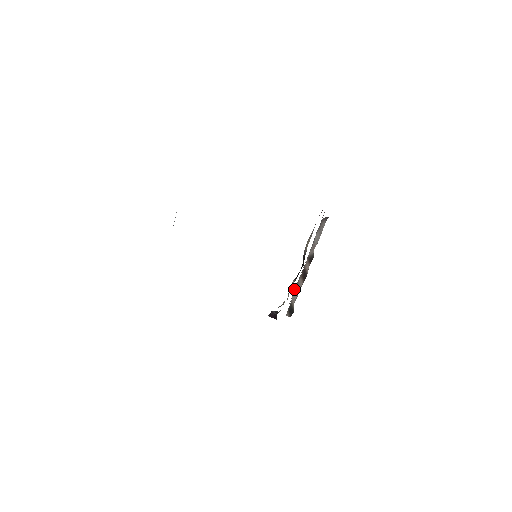
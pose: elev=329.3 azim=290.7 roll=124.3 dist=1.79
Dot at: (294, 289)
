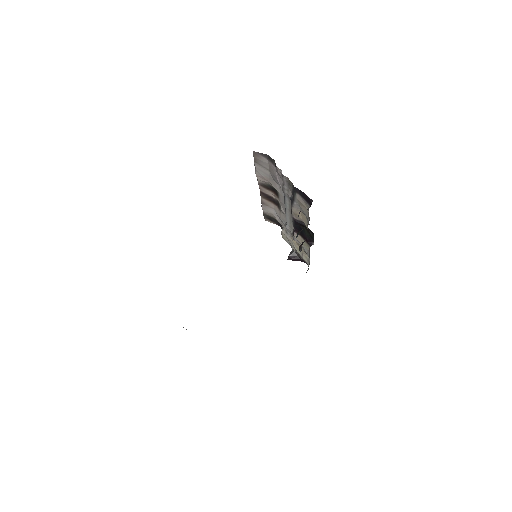
Dot at: (287, 227)
